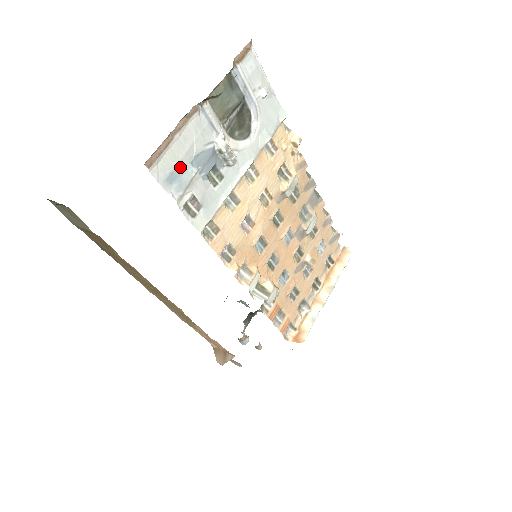
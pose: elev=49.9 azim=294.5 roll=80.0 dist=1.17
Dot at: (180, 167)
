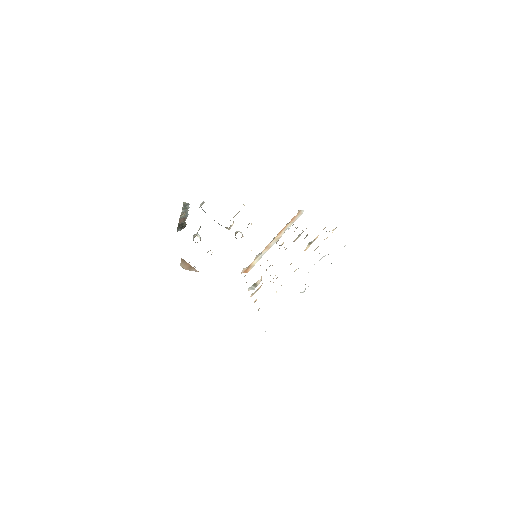
Dot at: occluded
